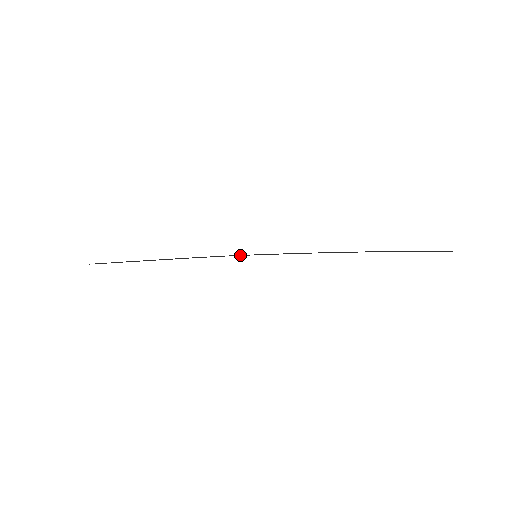
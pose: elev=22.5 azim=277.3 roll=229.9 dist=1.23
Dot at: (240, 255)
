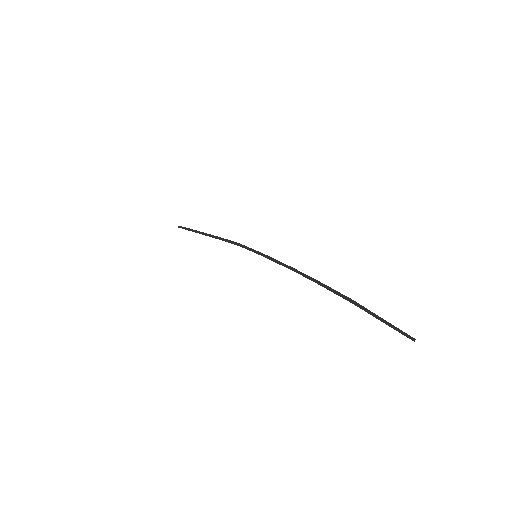
Dot at: (247, 248)
